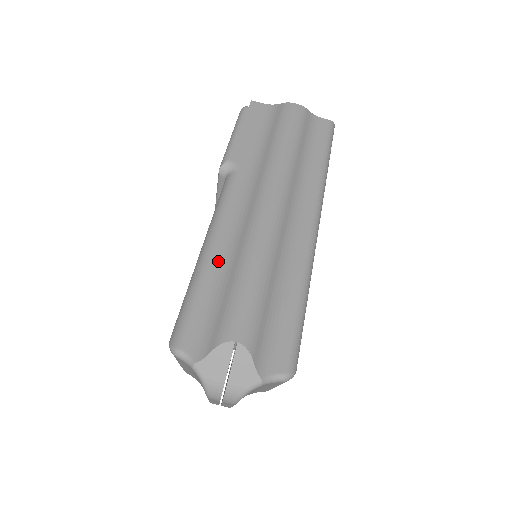
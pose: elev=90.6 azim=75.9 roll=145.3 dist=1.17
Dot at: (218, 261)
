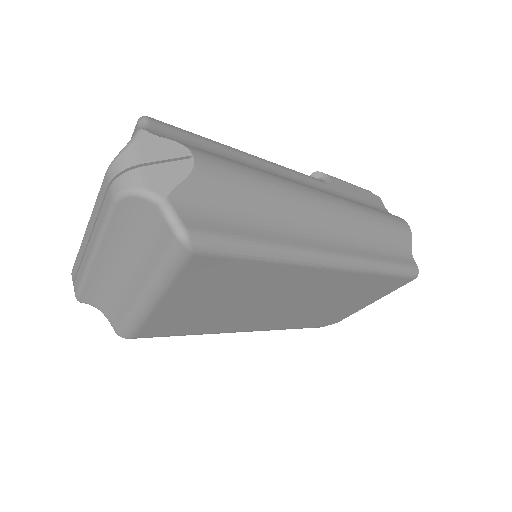
Dot at: (248, 161)
